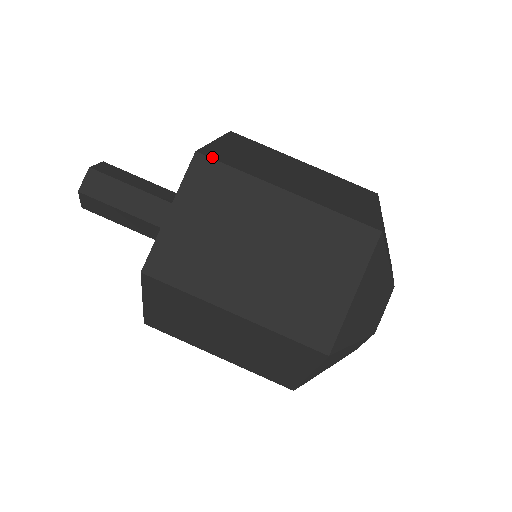
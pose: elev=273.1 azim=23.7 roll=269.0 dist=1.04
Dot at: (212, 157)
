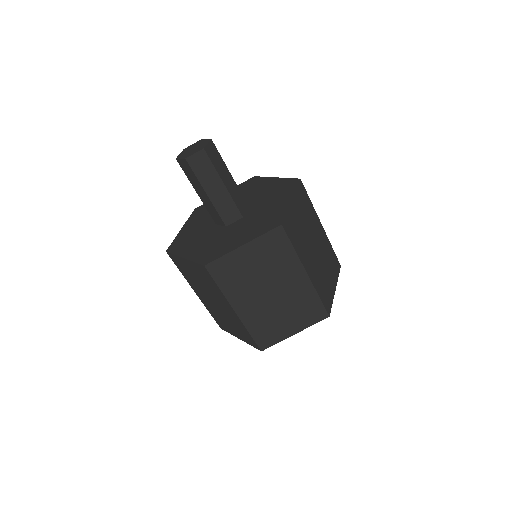
Dot at: (287, 232)
